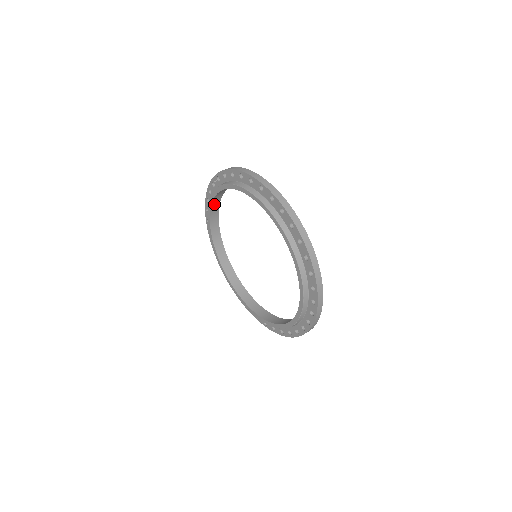
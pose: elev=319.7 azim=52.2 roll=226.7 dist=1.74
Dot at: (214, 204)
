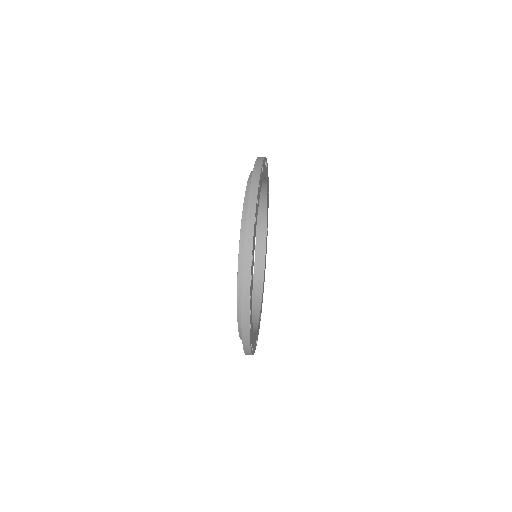
Dot at: (260, 205)
